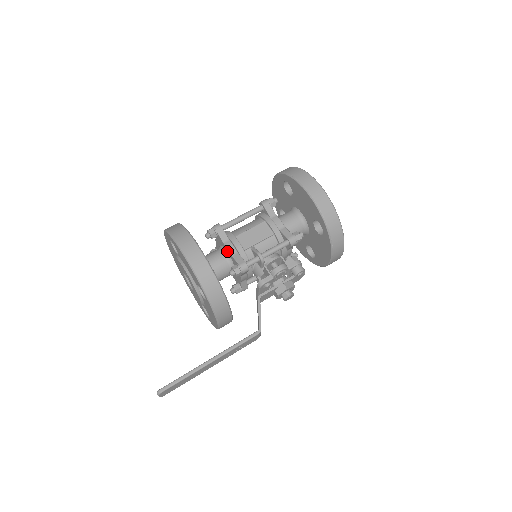
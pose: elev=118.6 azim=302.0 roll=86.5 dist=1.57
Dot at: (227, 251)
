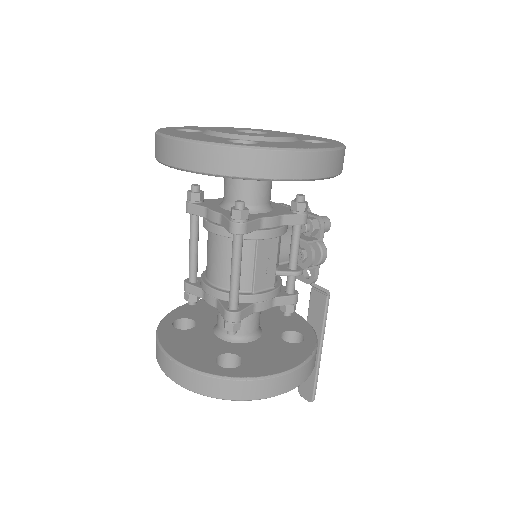
Dot at: occluded
